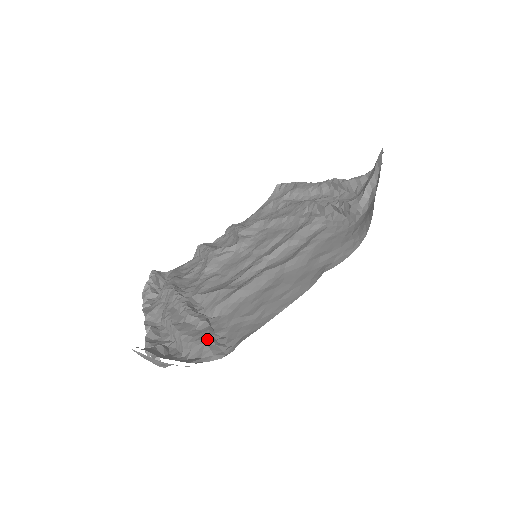
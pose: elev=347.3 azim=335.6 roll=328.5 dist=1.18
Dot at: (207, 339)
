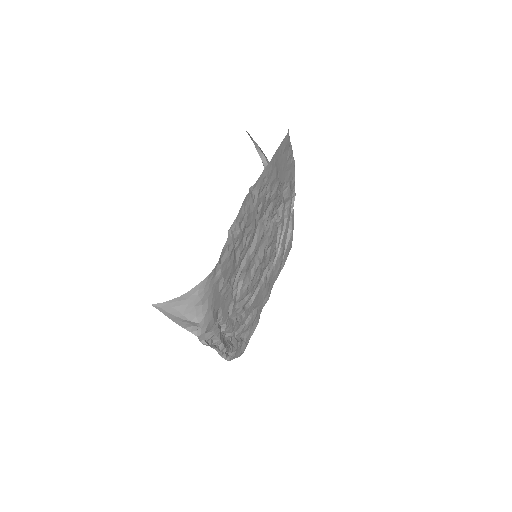
Dot at: occluded
